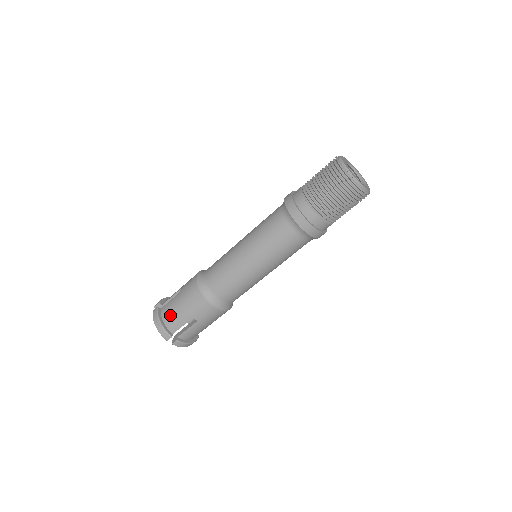
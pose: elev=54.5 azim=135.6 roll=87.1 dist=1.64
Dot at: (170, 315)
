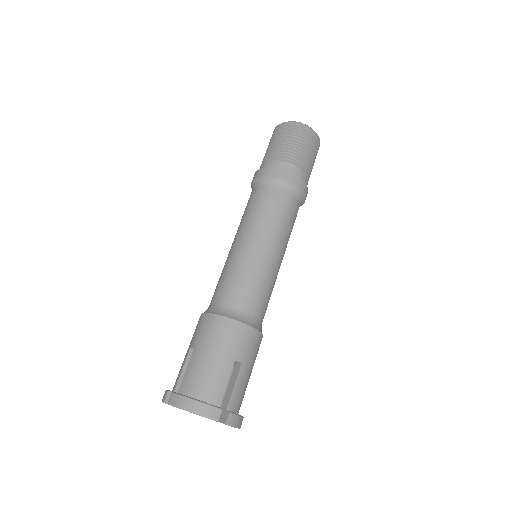
Dot at: (201, 381)
